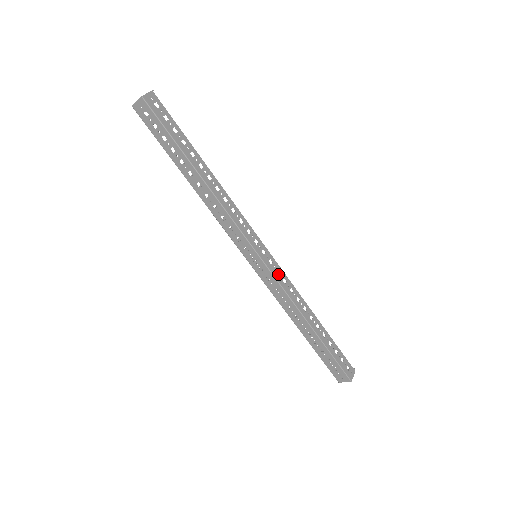
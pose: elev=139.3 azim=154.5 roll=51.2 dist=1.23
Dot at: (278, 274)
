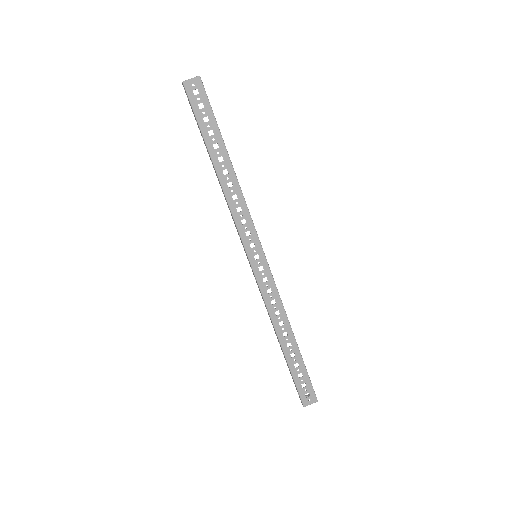
Dot at: (272, 277)
